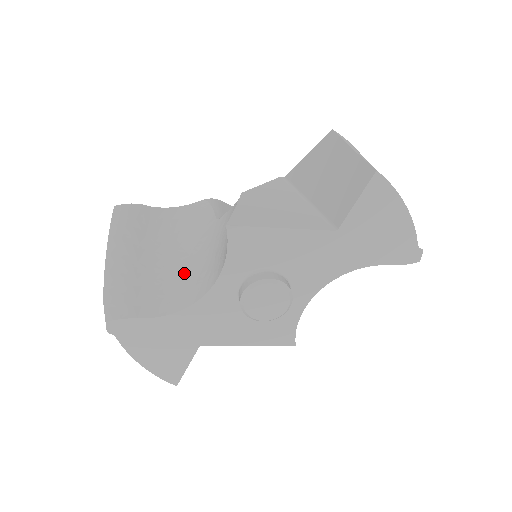
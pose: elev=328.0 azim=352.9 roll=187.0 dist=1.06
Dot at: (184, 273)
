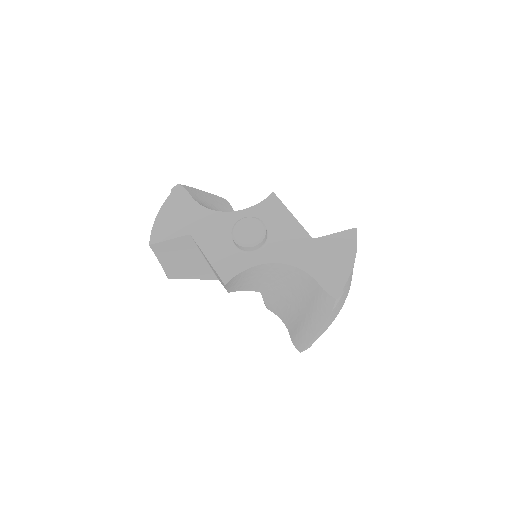
Dot at: occluded
